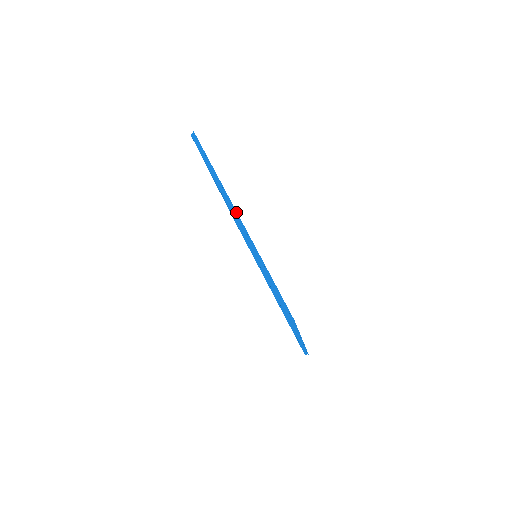
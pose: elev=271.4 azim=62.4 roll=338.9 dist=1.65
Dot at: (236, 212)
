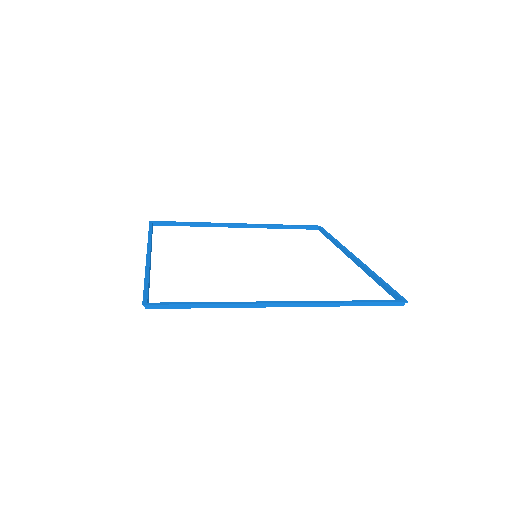
Dot at: (147, 252)
